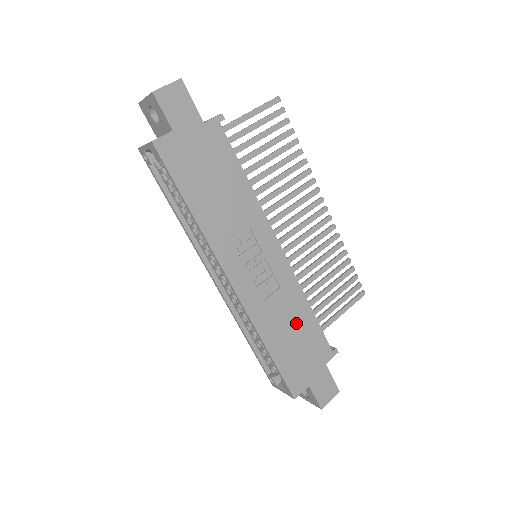
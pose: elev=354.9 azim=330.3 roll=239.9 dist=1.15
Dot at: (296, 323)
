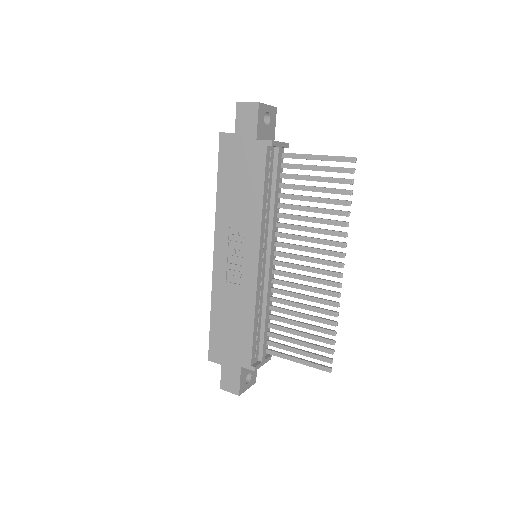
Dot at: (238, 318)
